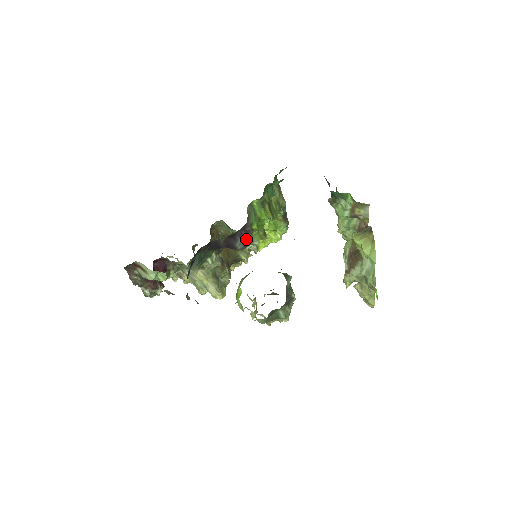
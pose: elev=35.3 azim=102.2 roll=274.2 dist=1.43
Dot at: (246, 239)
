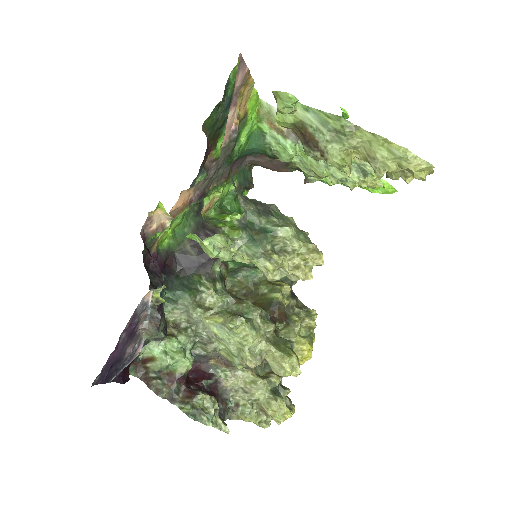
Dot at: occluded
